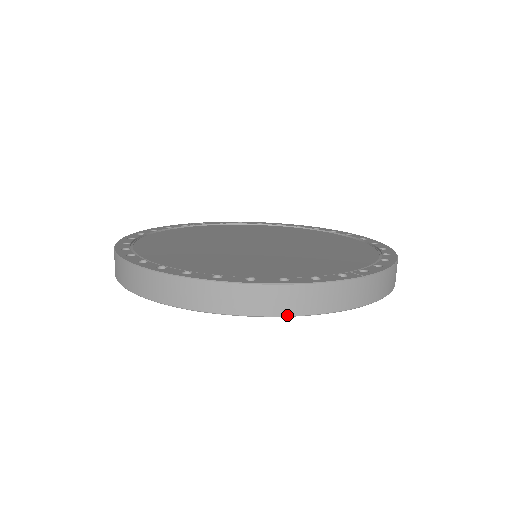
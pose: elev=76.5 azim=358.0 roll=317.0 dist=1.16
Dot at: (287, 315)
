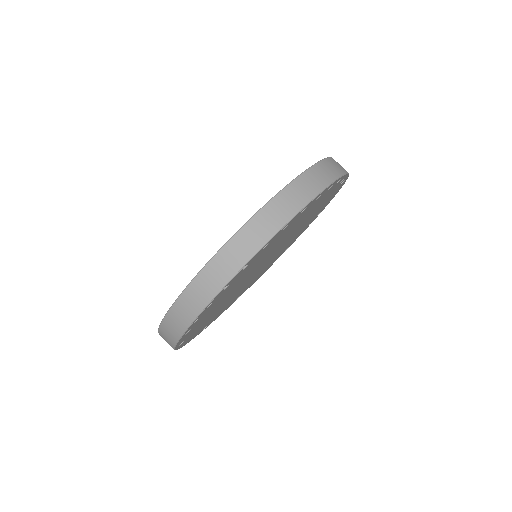
Dot at: (265, 243)
